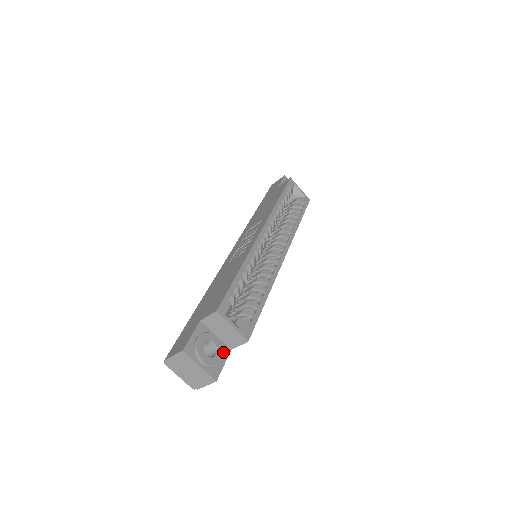
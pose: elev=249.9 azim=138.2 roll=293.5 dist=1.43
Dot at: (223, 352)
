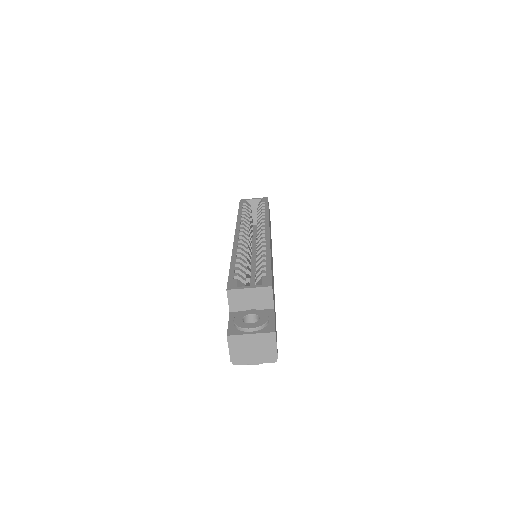
Dot at: (265, 313)
